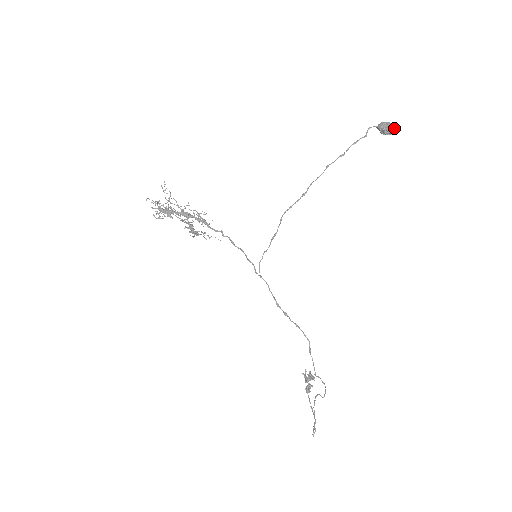
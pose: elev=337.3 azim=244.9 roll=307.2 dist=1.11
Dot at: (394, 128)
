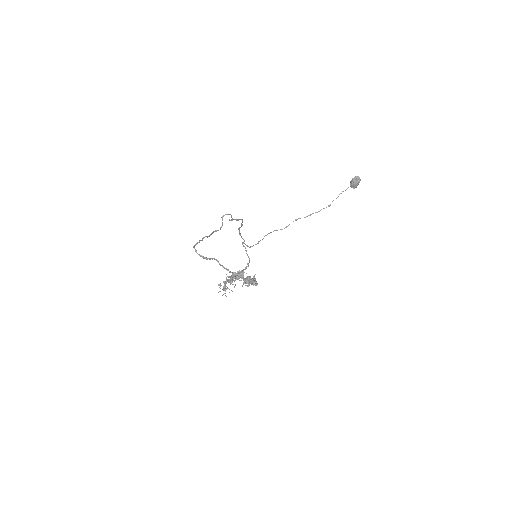
Dot at: (356, 177)
